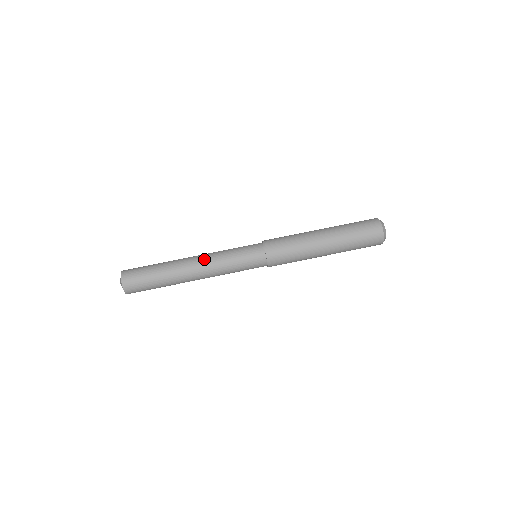
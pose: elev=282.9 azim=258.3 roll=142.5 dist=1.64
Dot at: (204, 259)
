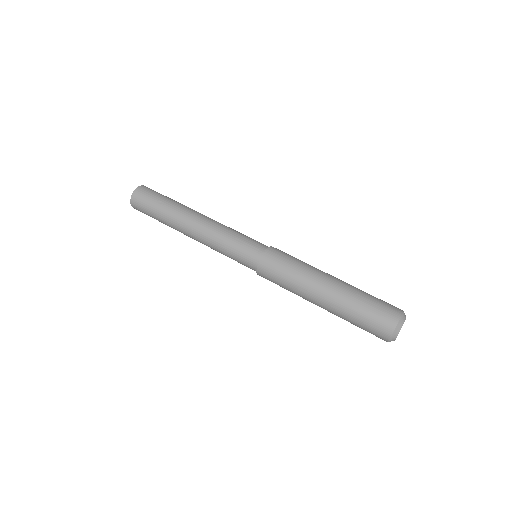
Dot at: (204, 227)
